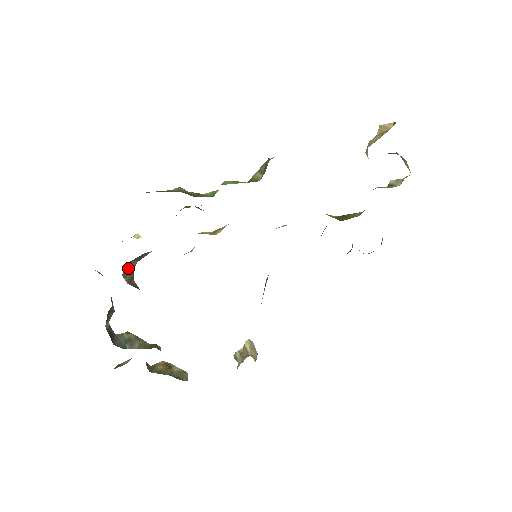
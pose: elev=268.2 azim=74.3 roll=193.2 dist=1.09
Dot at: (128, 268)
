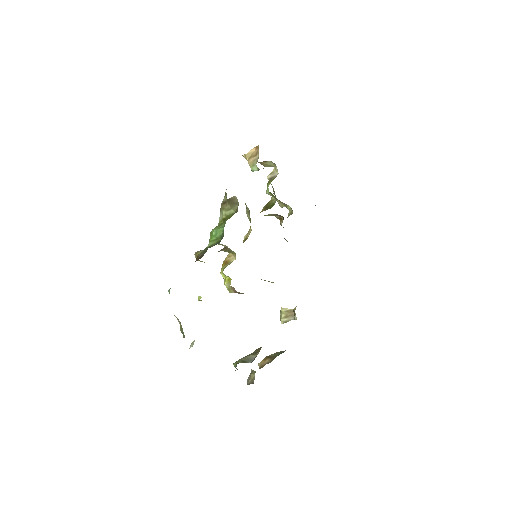
Dot at: occluded
